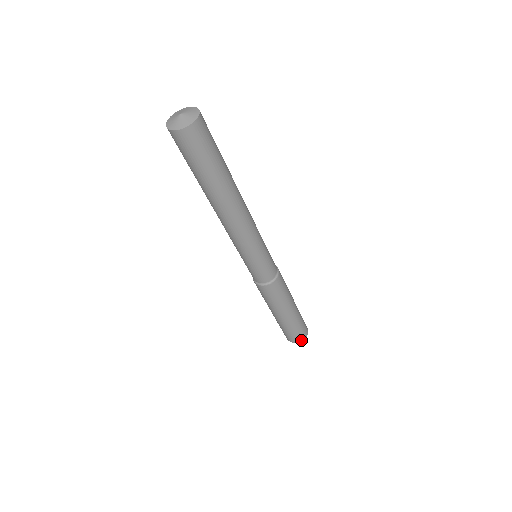
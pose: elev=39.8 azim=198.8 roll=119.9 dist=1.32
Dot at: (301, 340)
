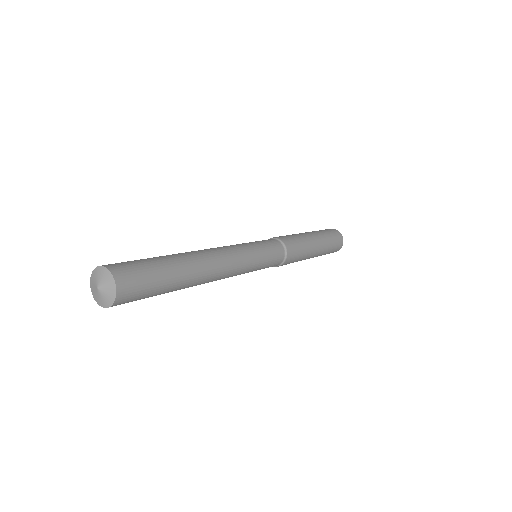
Dot at: occluded
